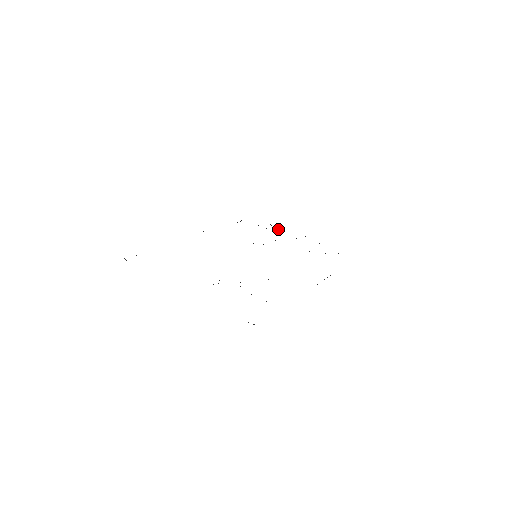
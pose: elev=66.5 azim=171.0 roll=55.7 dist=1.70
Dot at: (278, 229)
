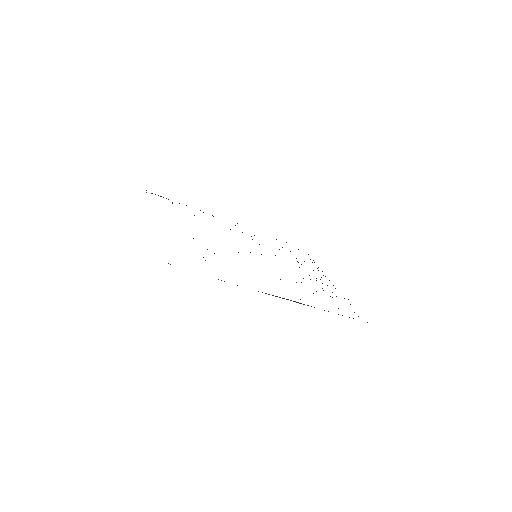
Dot at: occluded
